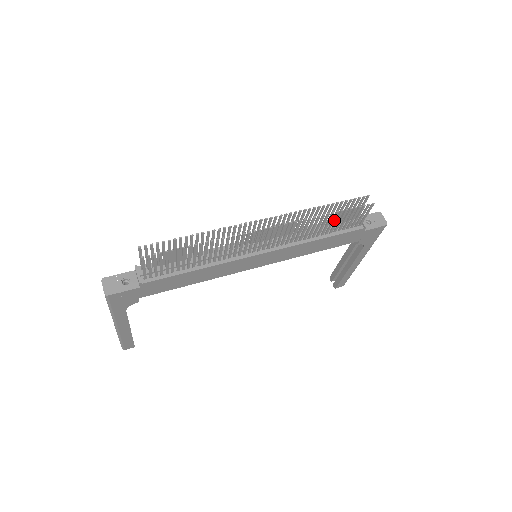
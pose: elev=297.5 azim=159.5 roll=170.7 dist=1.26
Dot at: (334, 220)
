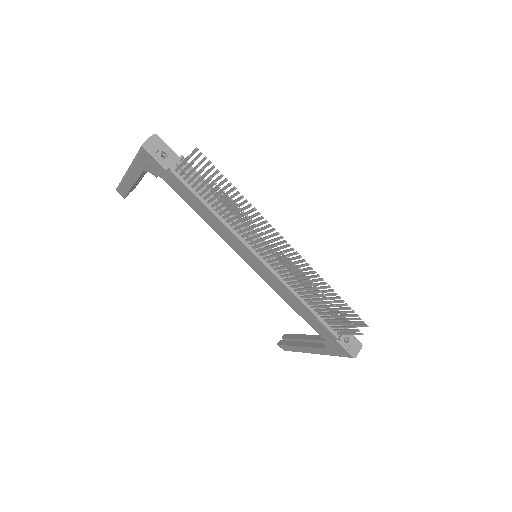
Dot at: (327, 307)
